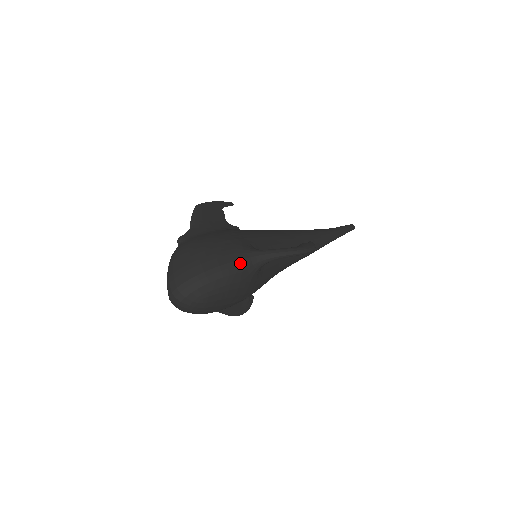
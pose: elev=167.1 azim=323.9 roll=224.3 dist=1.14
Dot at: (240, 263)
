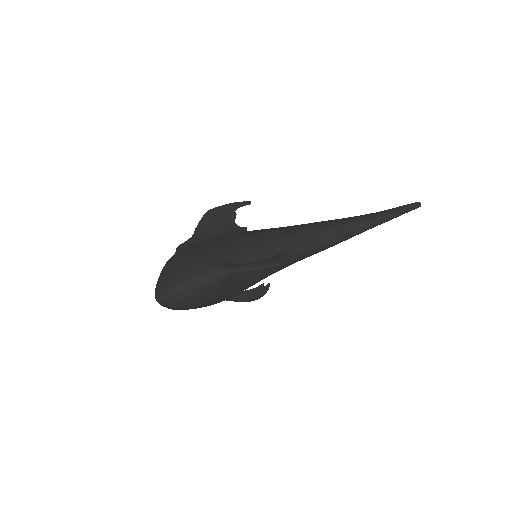
Dot at: (203, 278)
